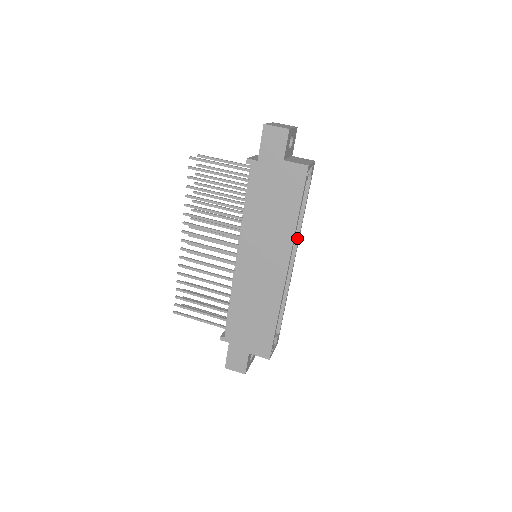
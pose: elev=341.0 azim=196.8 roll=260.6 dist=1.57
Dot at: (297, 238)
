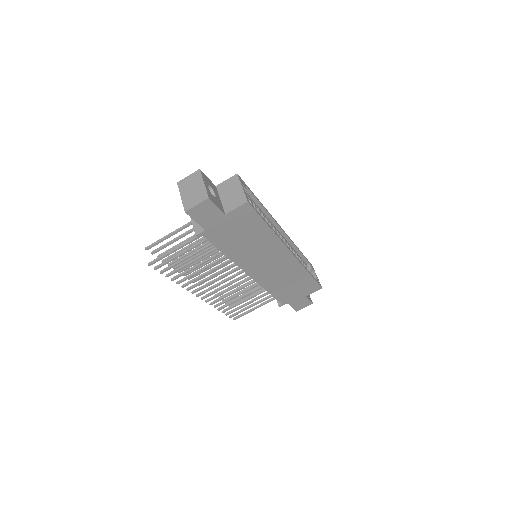
Dot at: (272, 220)
